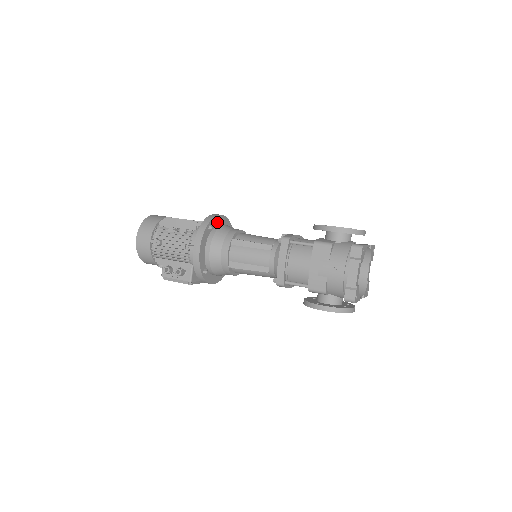
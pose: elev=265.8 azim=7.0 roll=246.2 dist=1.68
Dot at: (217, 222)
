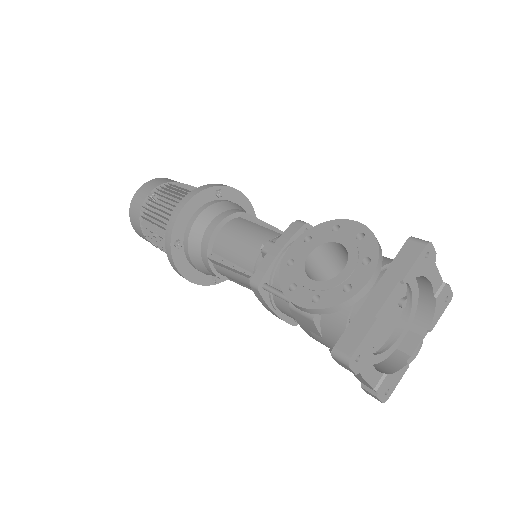
Dot at: (185, 221)
